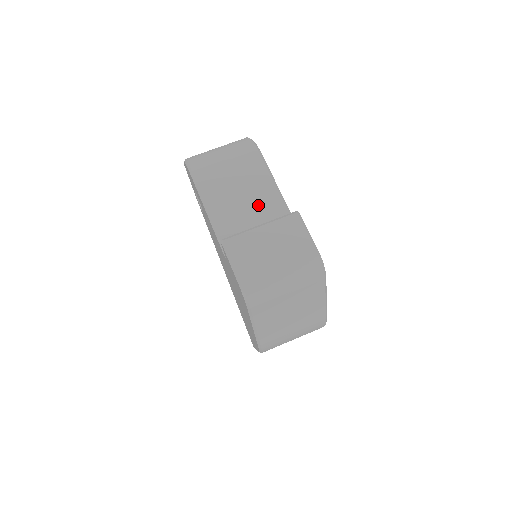
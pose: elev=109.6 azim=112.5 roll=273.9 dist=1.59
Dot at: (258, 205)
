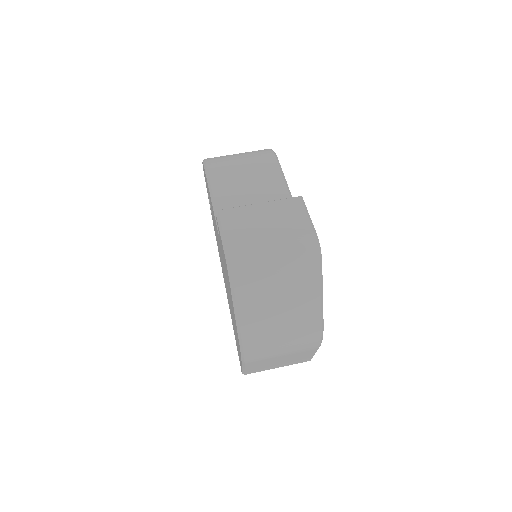
Dot at: (264, 197)
